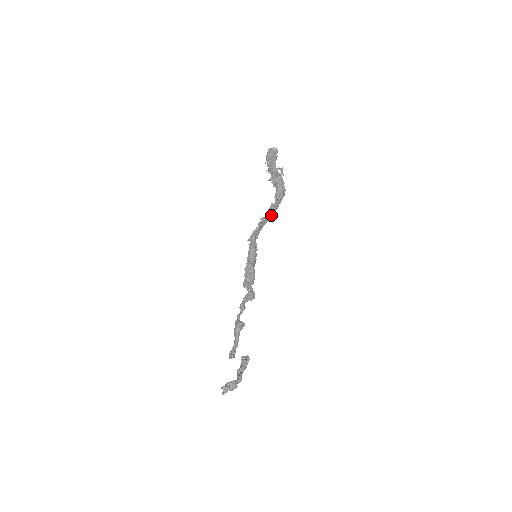
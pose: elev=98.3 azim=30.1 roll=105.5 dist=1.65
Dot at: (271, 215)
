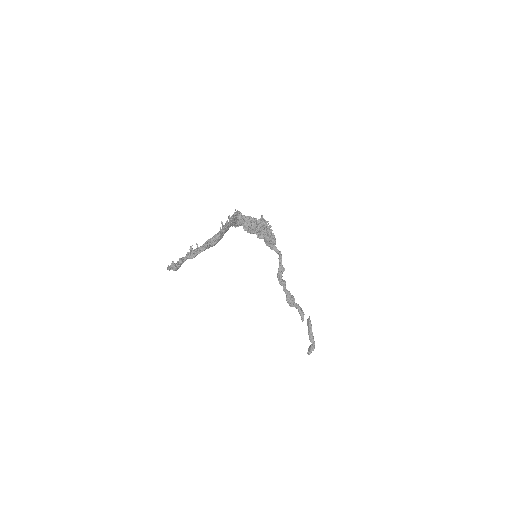
Dot at: (230, 226)
